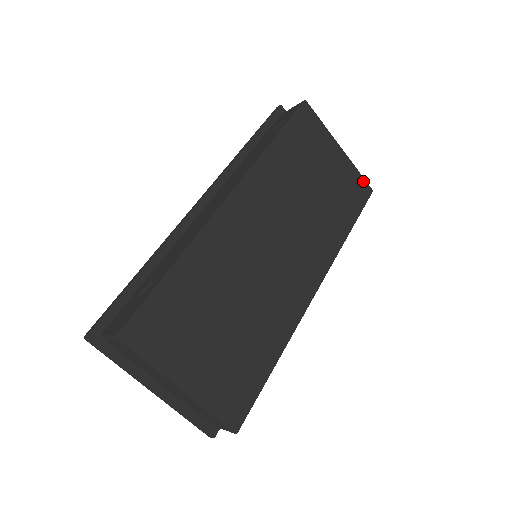
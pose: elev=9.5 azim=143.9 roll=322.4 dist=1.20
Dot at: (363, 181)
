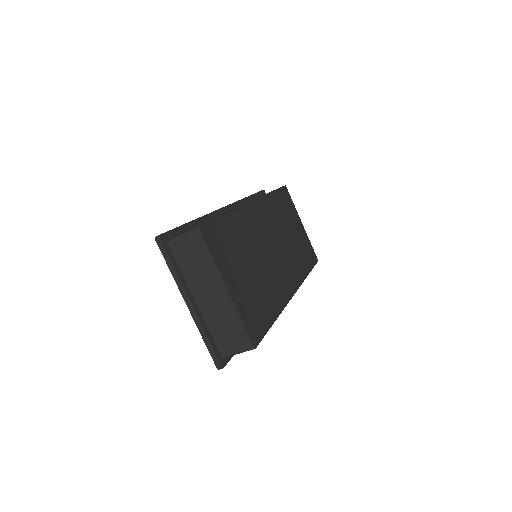
Dot at: (313, 251)
